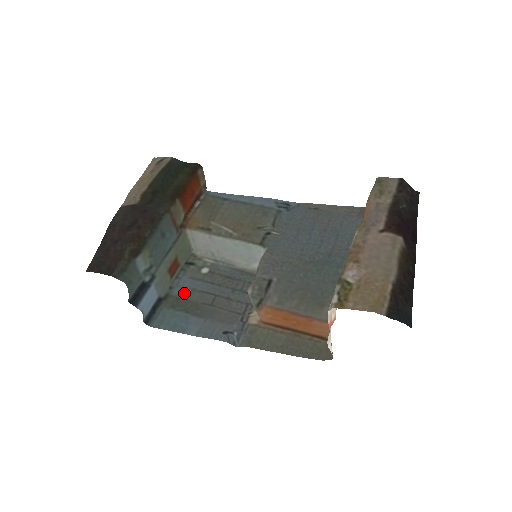
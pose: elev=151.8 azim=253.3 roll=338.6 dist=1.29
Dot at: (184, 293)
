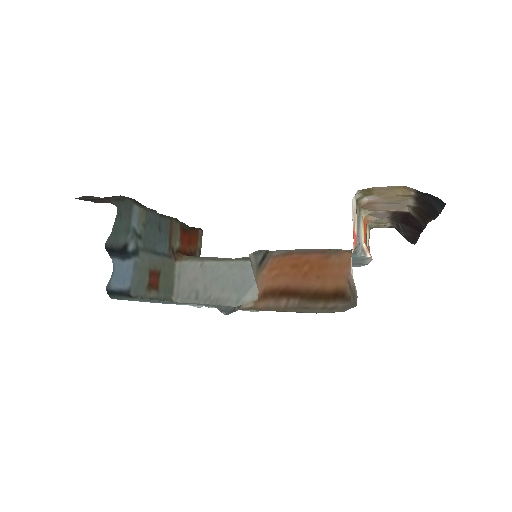
Dot at: occluded
